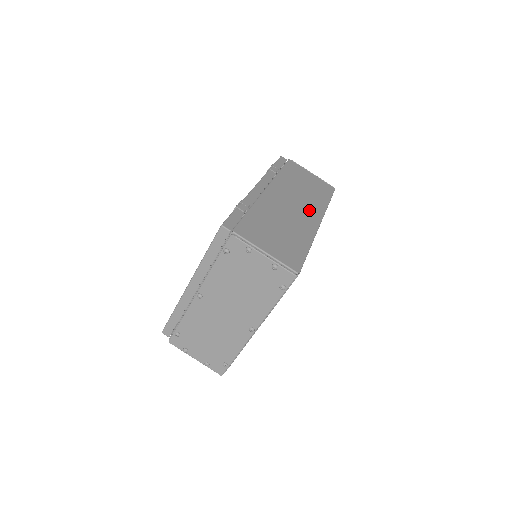
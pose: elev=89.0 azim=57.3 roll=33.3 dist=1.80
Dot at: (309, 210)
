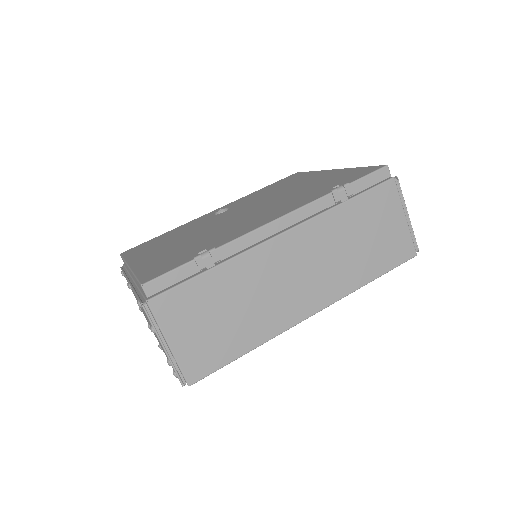
Dot at: (318, 288)
